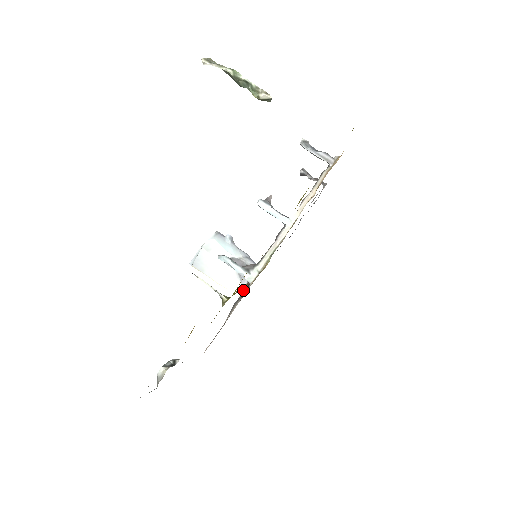
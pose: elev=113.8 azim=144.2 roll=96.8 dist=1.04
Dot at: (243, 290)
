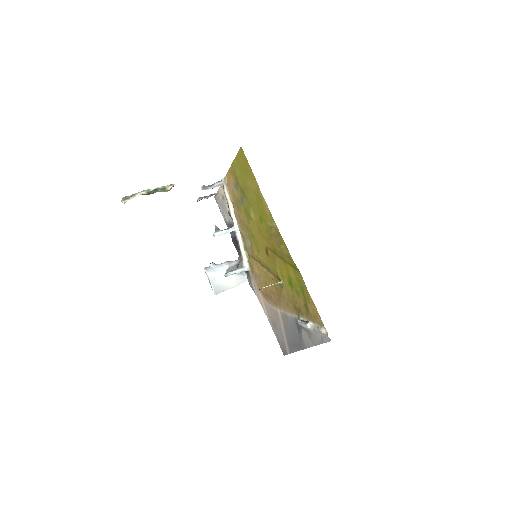
Dot at: (246, 277)
